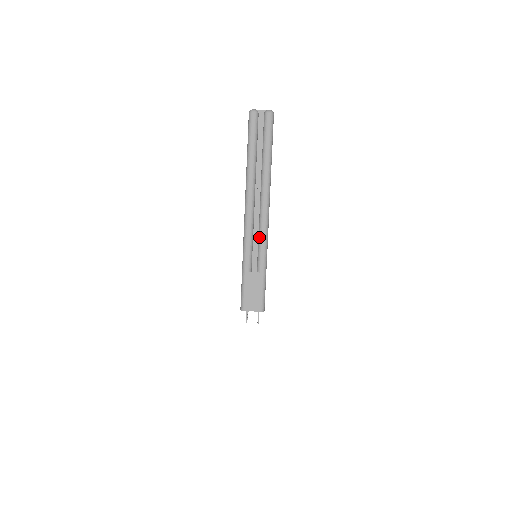
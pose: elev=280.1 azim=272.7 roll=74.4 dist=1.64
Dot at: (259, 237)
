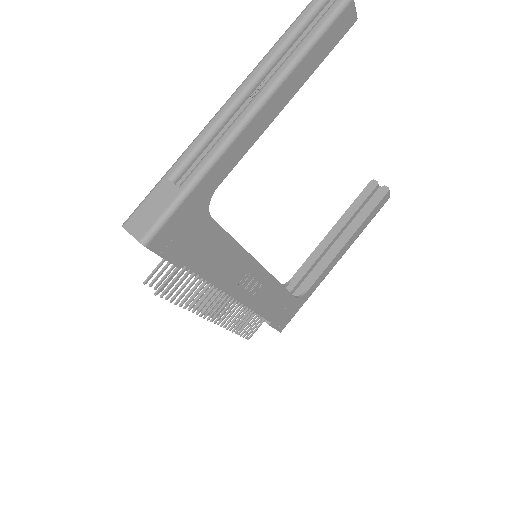
Dot at: (216, 142)
